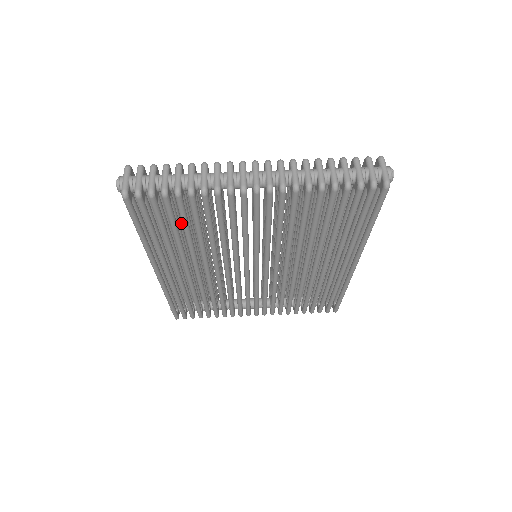
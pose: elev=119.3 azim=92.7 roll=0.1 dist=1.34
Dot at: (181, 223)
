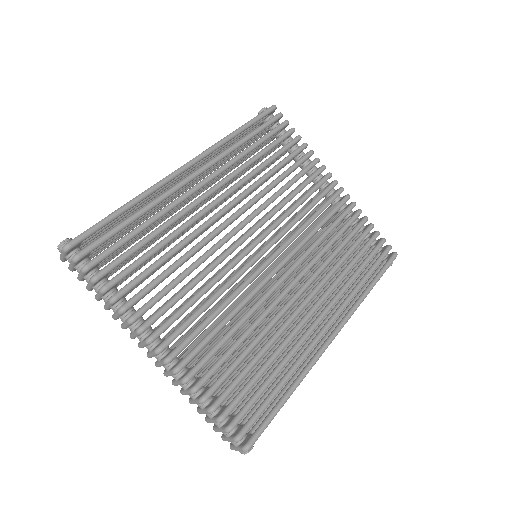
Dot at: occluded
